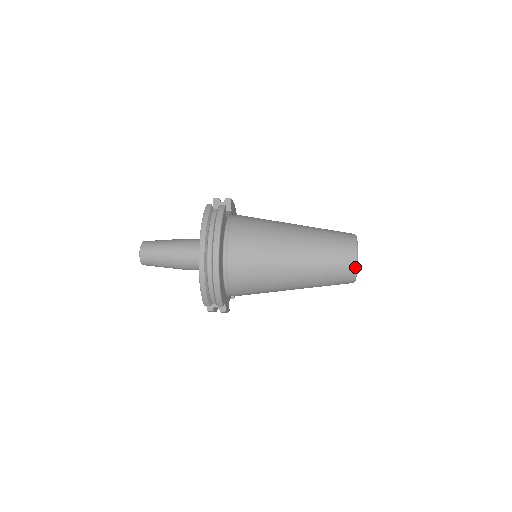
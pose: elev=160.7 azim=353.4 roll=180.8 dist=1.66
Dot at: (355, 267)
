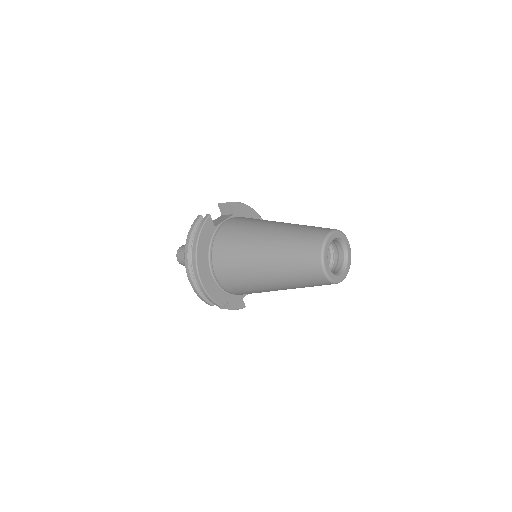
Dot at: (322, 270)
